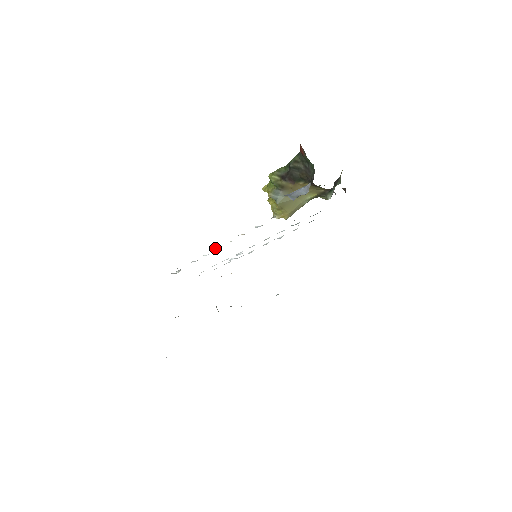
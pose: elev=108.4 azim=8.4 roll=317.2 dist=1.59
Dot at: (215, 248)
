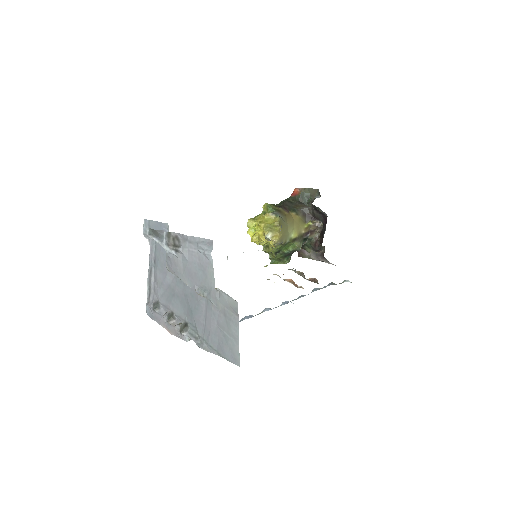
Dot at: occluded
